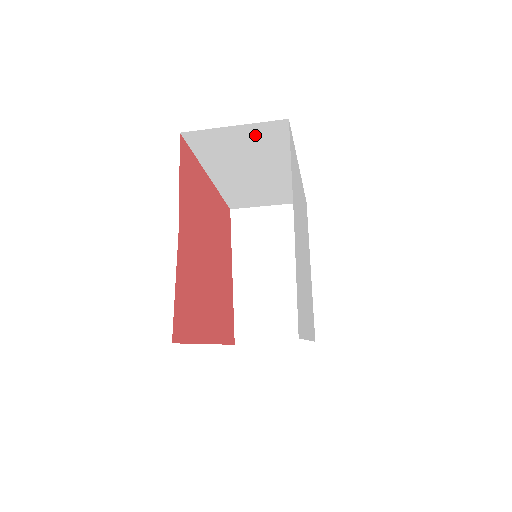
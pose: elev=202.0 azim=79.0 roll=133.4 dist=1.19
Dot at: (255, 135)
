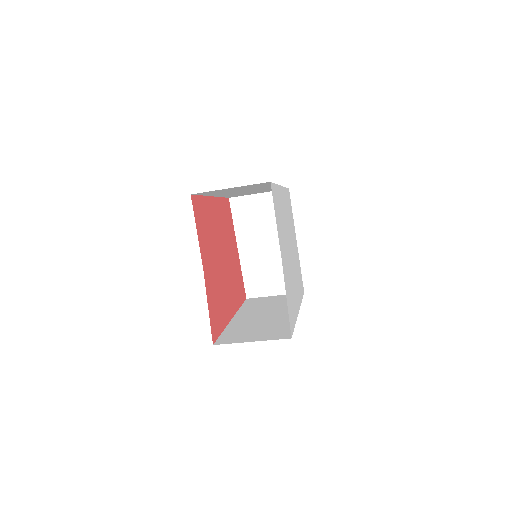
Dot at: occluded
